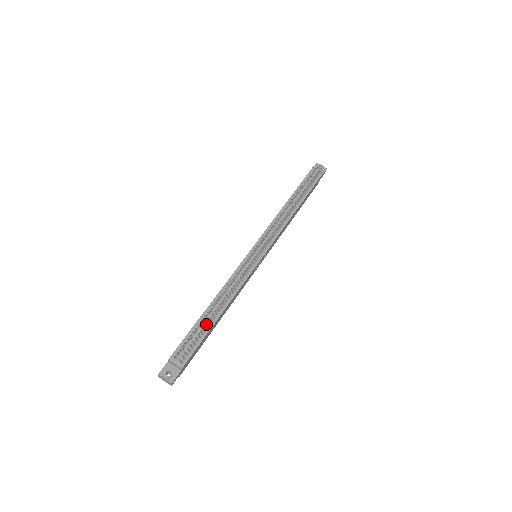
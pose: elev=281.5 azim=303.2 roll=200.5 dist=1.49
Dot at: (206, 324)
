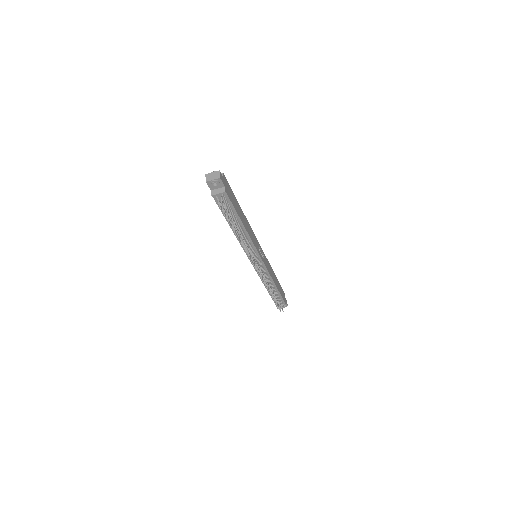
Dot at: (276, 297)
